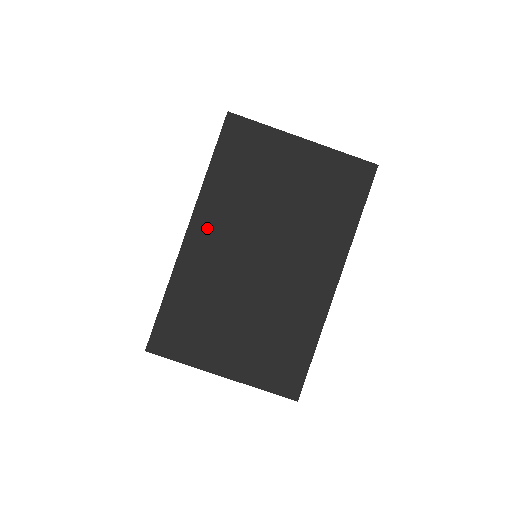
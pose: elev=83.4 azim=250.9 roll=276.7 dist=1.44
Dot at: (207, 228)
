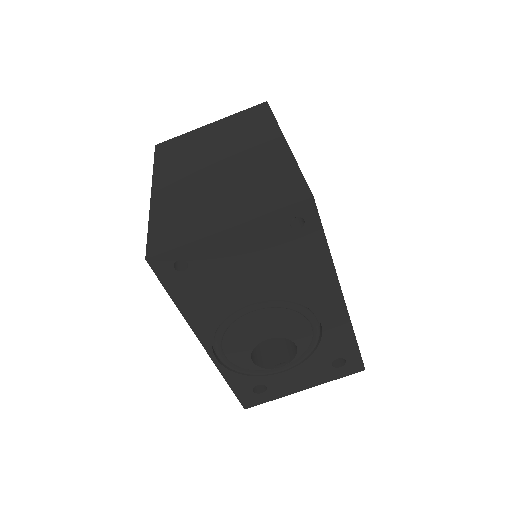
Dot at: (166, 181)
